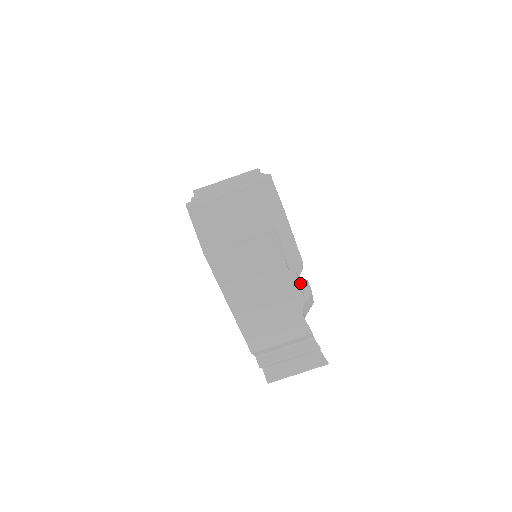
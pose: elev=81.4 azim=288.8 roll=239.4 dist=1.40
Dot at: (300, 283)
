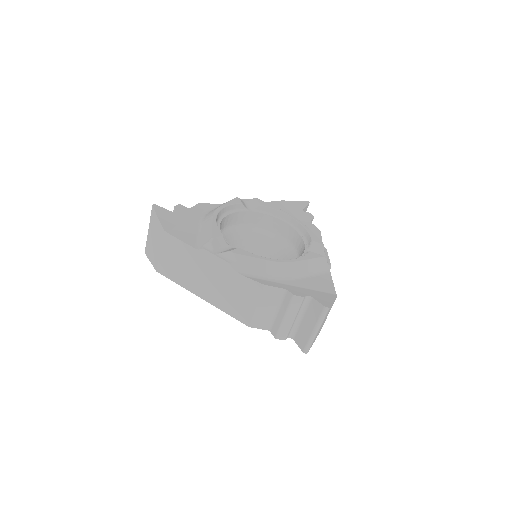
Dot at: (220, 253)
